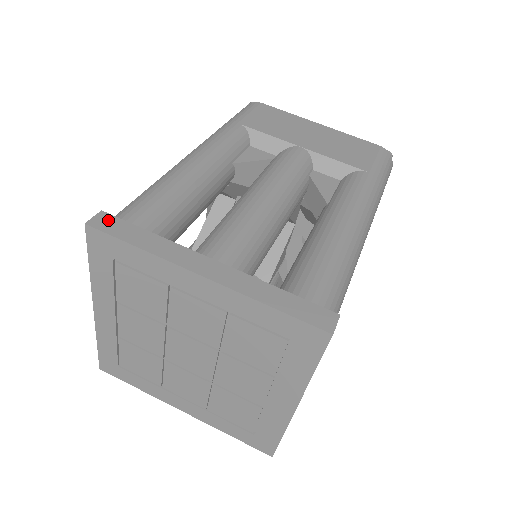
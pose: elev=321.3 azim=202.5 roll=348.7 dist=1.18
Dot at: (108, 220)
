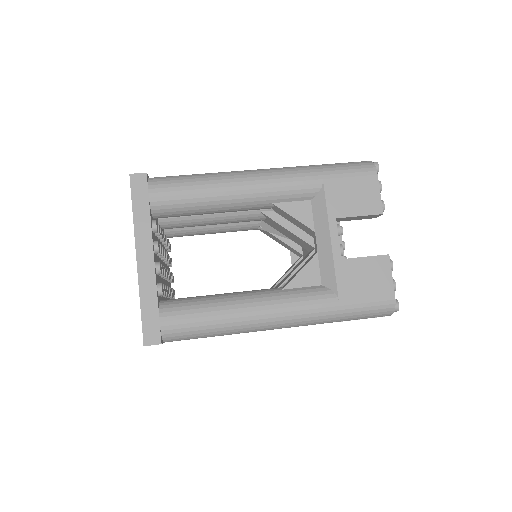
Dot at: occluded
